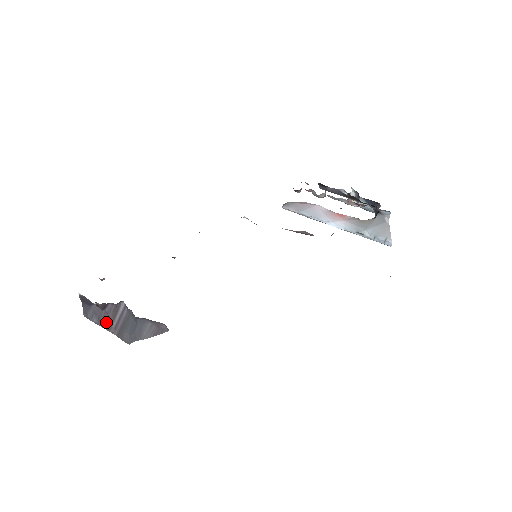
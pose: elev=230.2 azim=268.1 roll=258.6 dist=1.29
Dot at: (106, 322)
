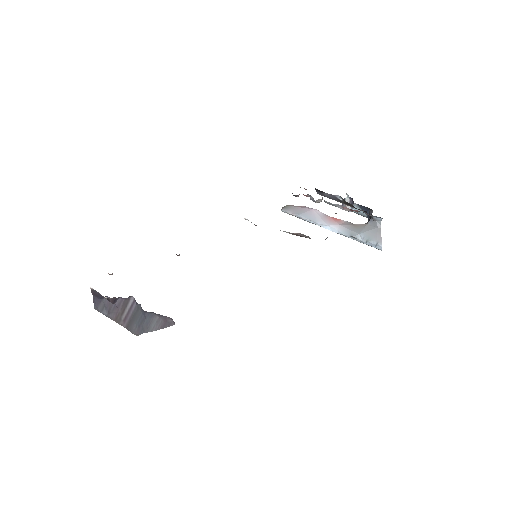
Dot at: (116, 315)
